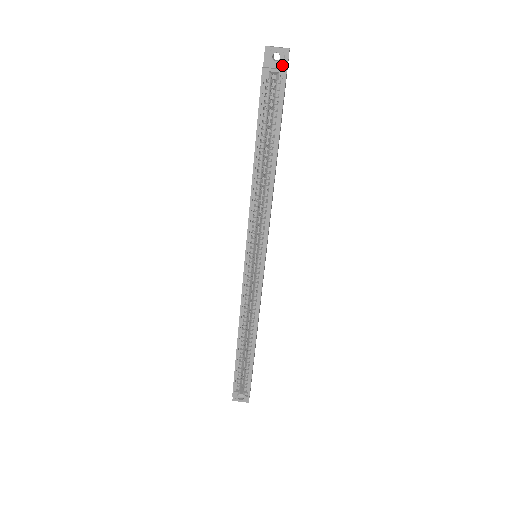
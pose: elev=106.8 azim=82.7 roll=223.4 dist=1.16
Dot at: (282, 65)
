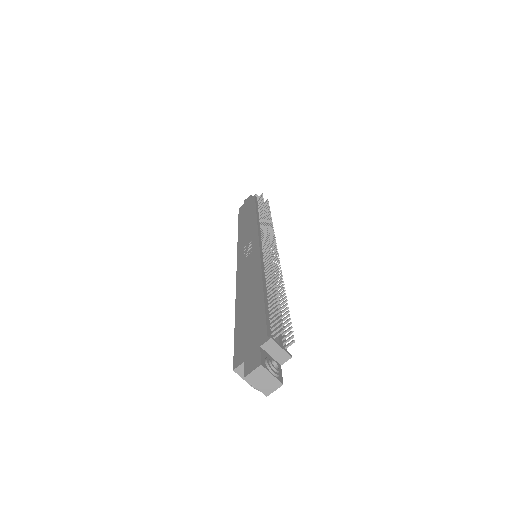
Dot at: occluded
